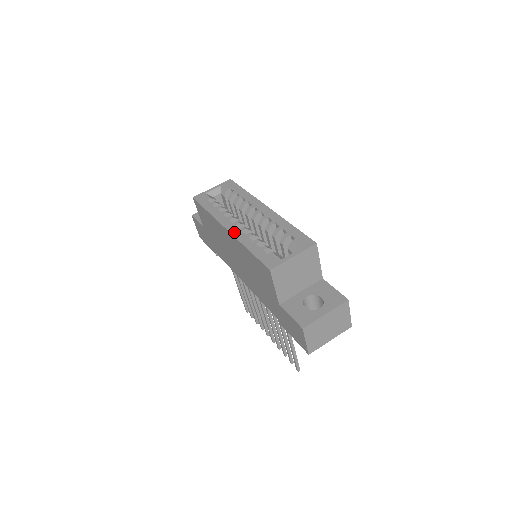
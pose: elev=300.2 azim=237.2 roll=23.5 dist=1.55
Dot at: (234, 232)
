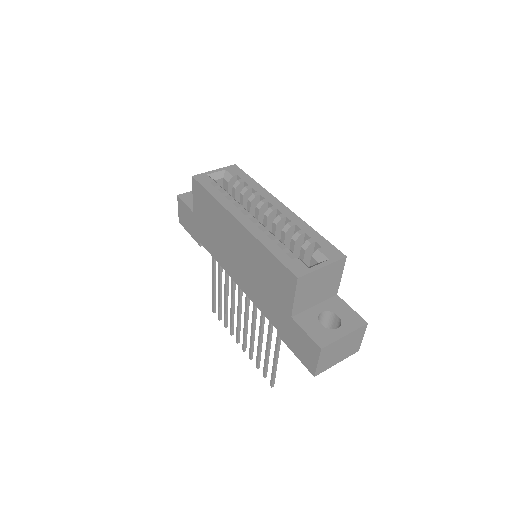
Dot at: (248, 226)
